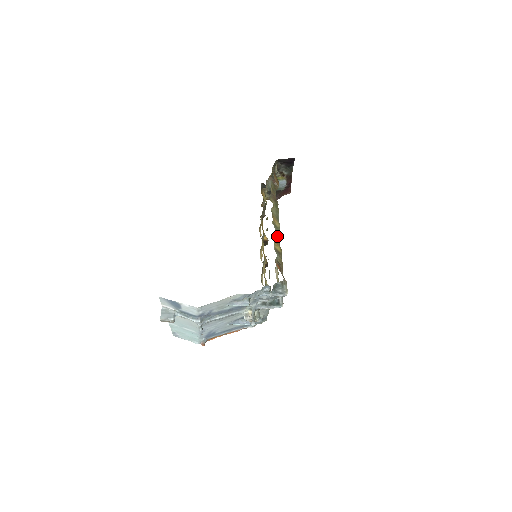
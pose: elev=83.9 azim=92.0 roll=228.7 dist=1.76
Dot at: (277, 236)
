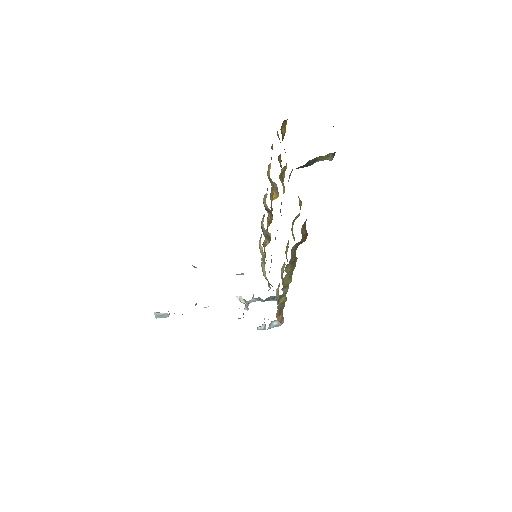
Dot at: (284, 293)
